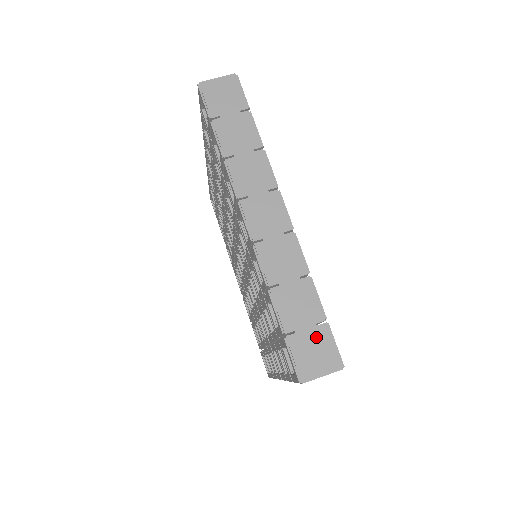
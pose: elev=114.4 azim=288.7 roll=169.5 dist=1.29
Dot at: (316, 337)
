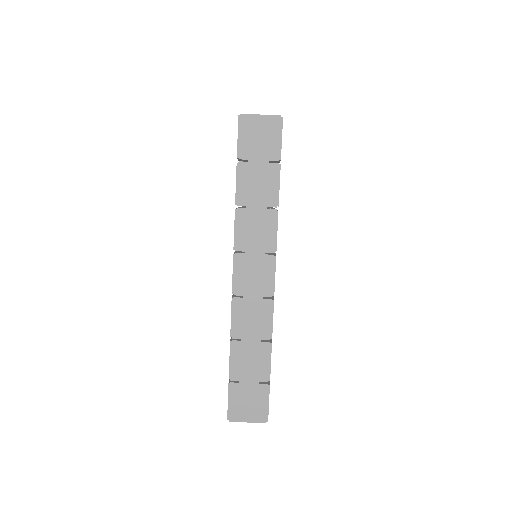
Dot at: (255, 392)
